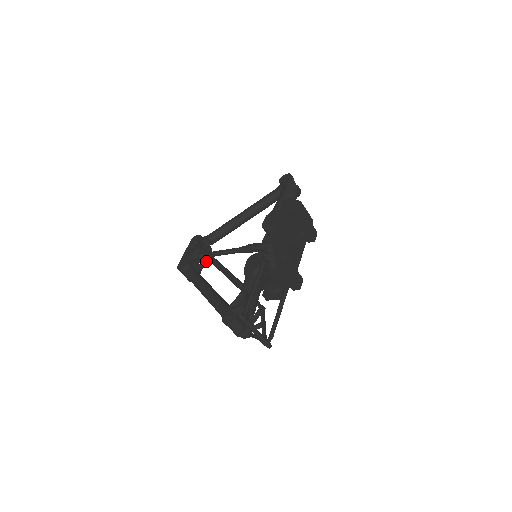
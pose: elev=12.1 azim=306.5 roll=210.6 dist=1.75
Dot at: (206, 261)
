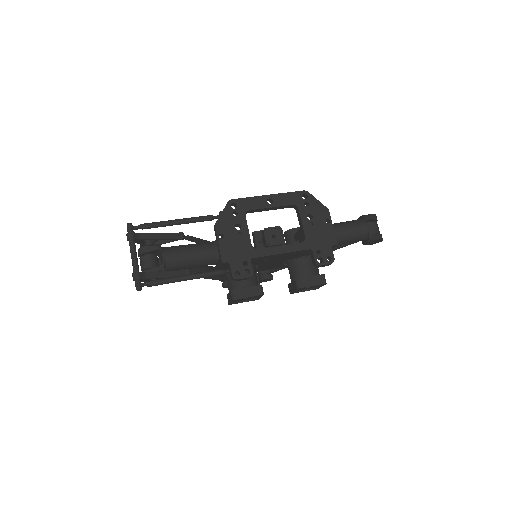
Dot at: occluded
